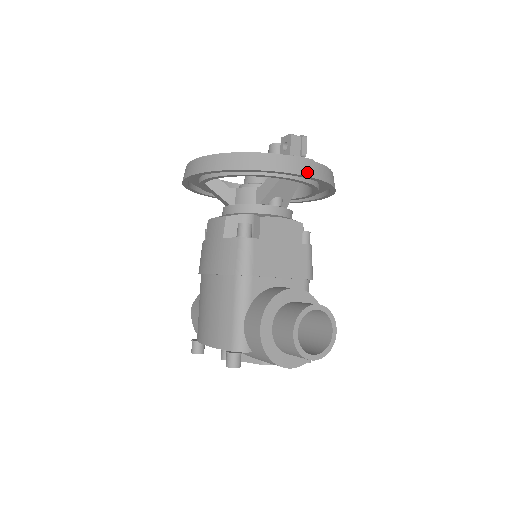
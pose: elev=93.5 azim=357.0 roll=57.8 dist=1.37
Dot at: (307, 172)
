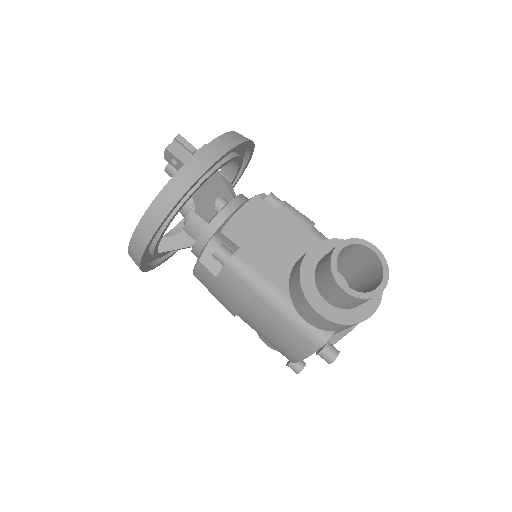
Dot at: (211, 160)
